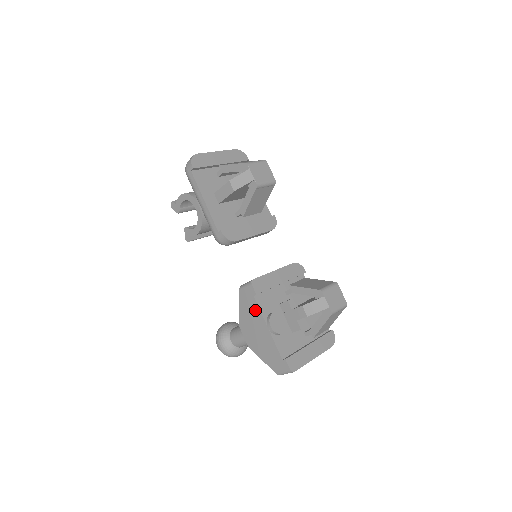
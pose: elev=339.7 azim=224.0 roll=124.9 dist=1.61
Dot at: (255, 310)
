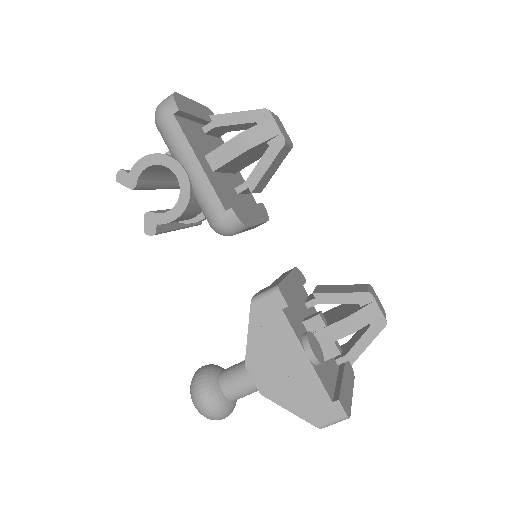
Dot at: (283, 332)
